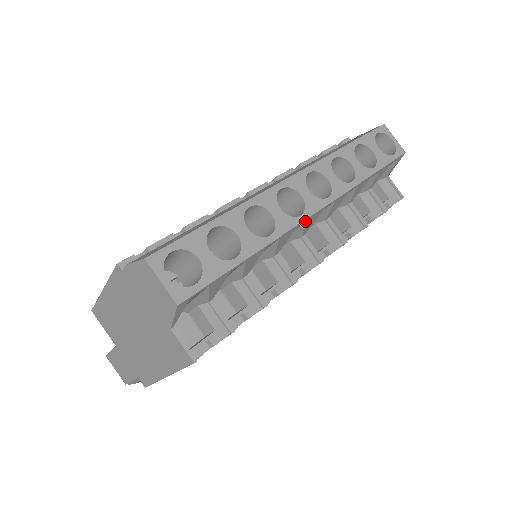
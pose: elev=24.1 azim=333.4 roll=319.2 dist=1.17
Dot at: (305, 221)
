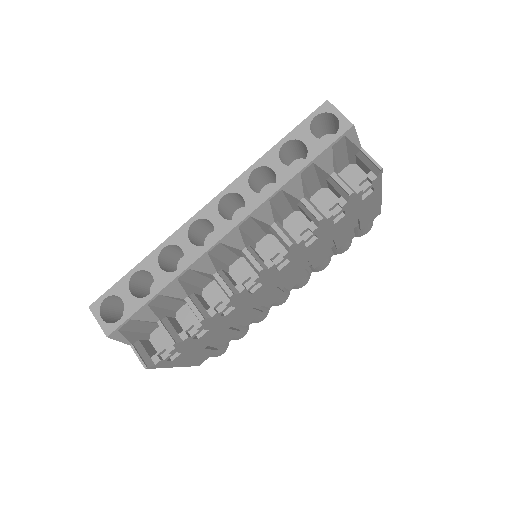
Dot at: (221, 244)
